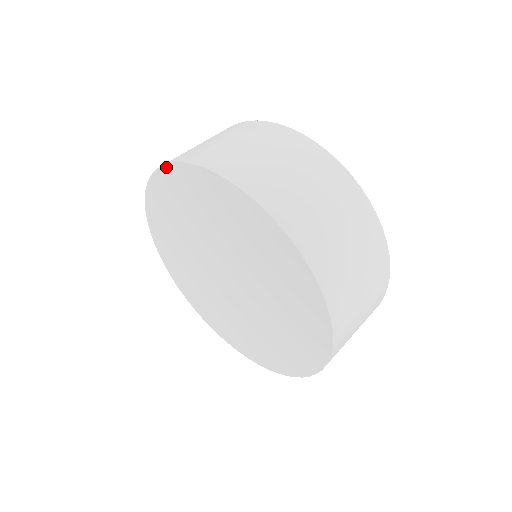
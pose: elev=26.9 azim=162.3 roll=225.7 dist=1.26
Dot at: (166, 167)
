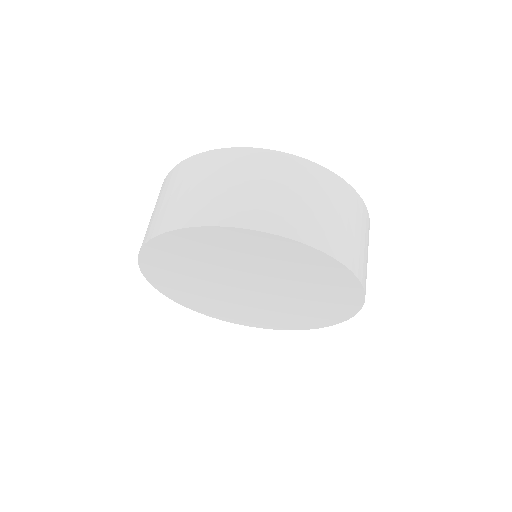
Dot at: (261, 233)
